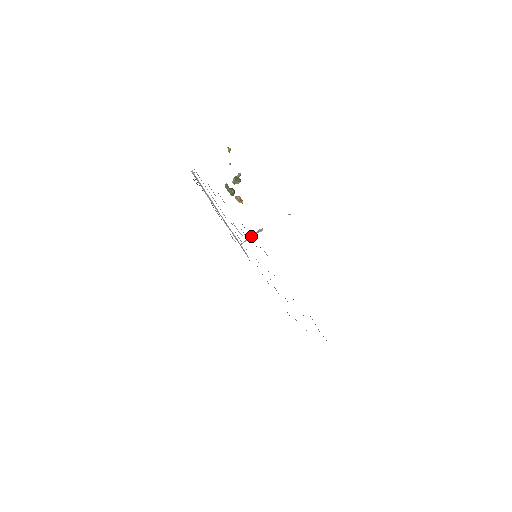
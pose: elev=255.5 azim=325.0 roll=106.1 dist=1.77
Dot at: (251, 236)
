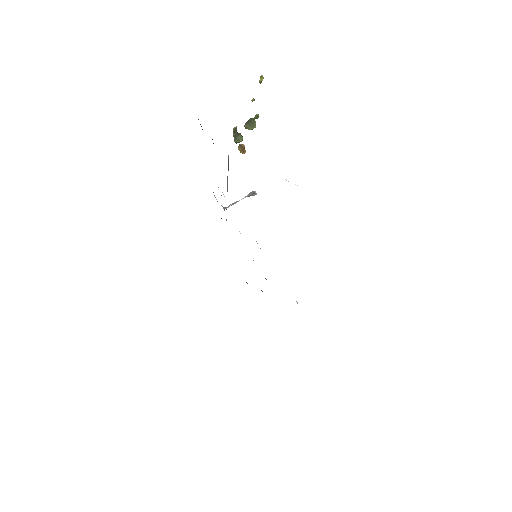
Dot at: occluded
